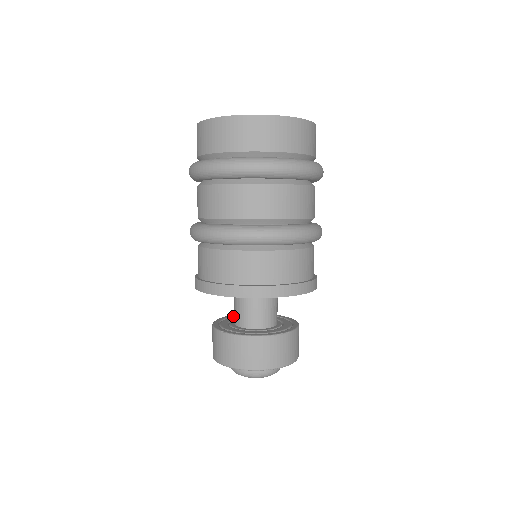
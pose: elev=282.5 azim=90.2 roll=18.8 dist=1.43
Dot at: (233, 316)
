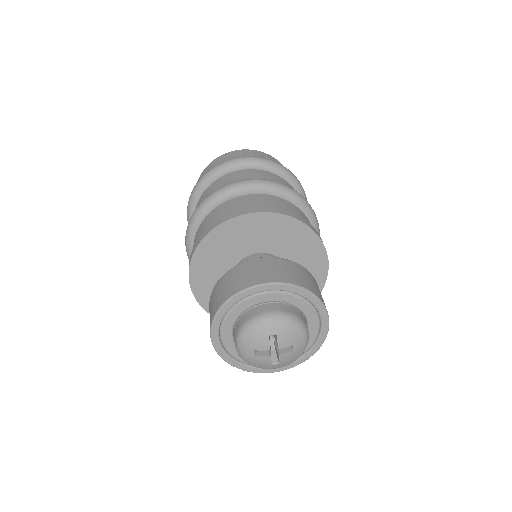
Dot at: occluded
